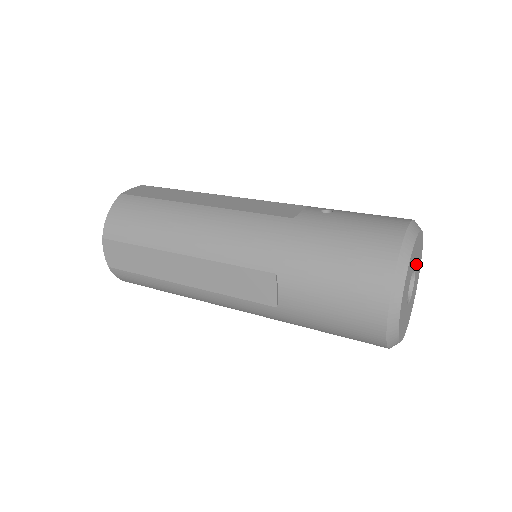
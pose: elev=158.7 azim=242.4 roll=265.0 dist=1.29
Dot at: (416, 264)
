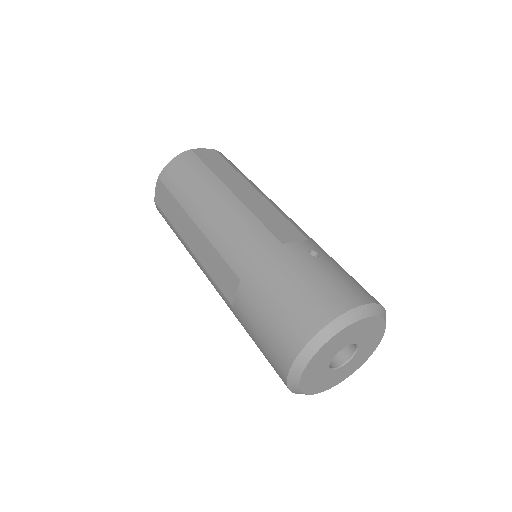
Dot at: (361, 342)
